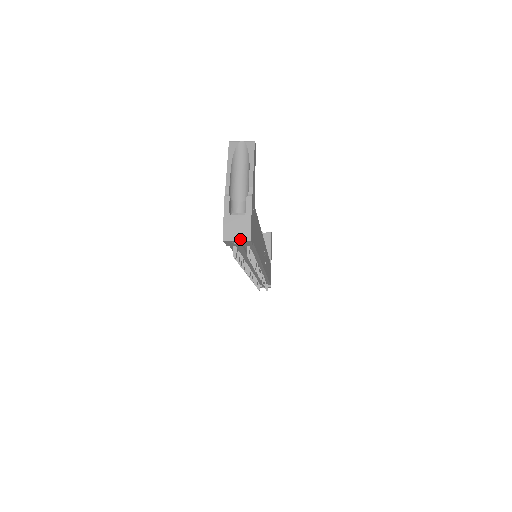
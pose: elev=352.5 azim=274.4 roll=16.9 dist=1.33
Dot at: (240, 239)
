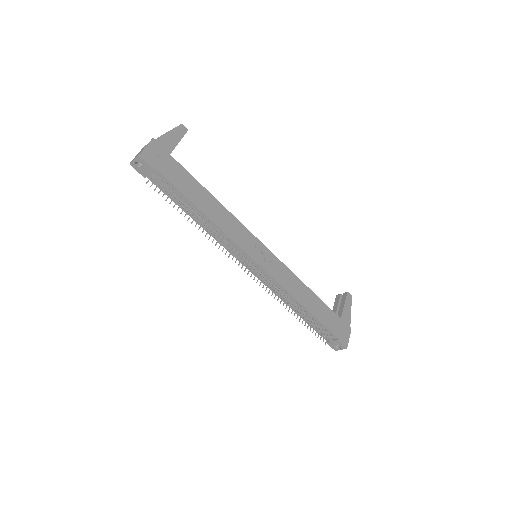
Dot at: (135, 158)
